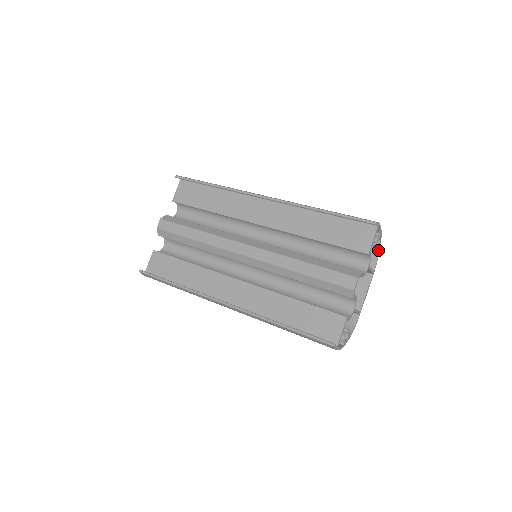
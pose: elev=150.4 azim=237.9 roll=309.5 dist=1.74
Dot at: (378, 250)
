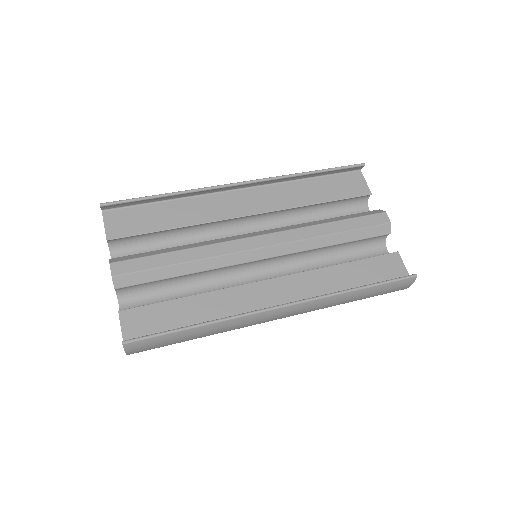
Dot at: occluded
